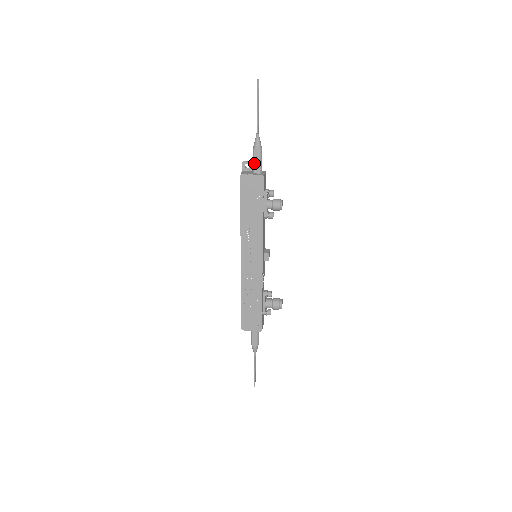
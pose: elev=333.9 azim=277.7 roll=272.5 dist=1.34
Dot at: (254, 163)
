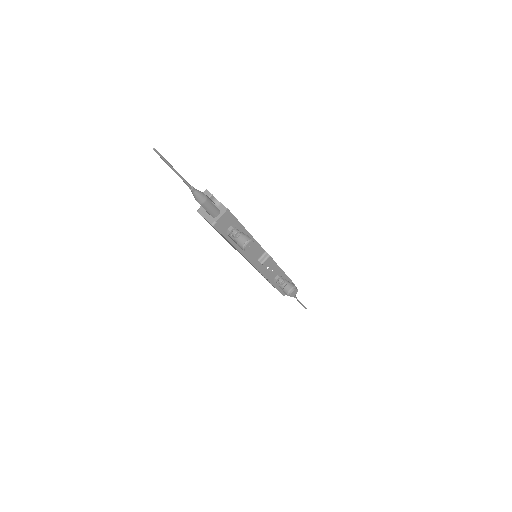
Dot at: occluded
